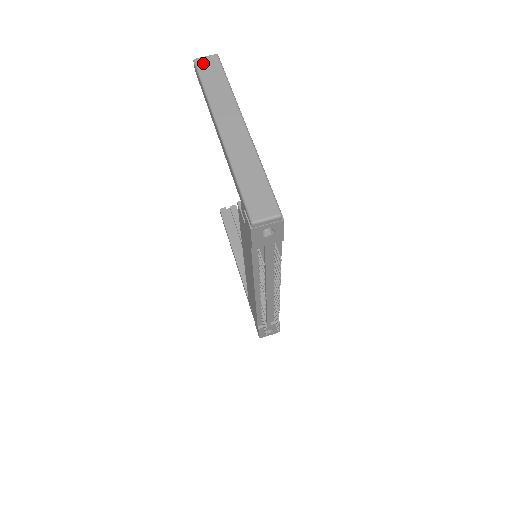
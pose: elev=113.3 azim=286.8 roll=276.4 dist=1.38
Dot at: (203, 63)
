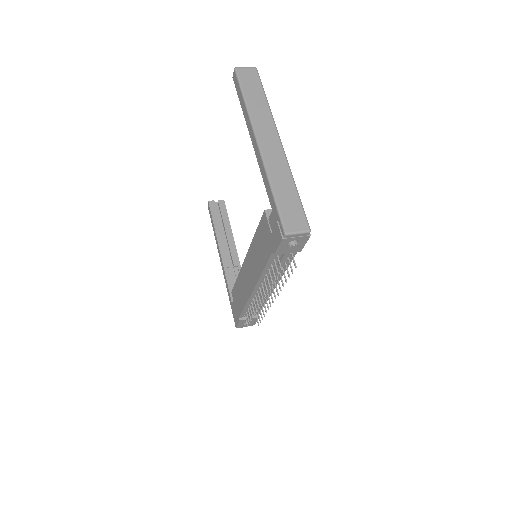
Dot at: (244, 74)
